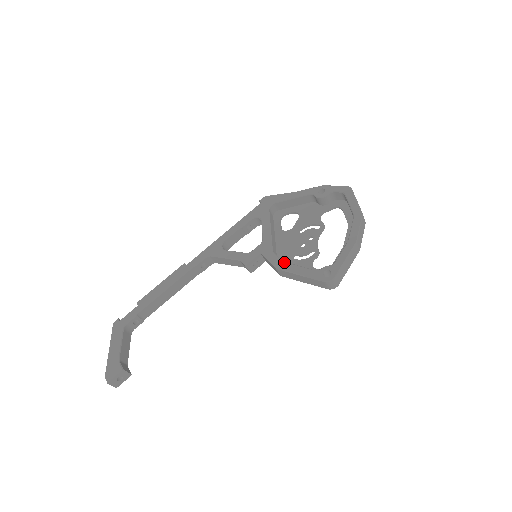
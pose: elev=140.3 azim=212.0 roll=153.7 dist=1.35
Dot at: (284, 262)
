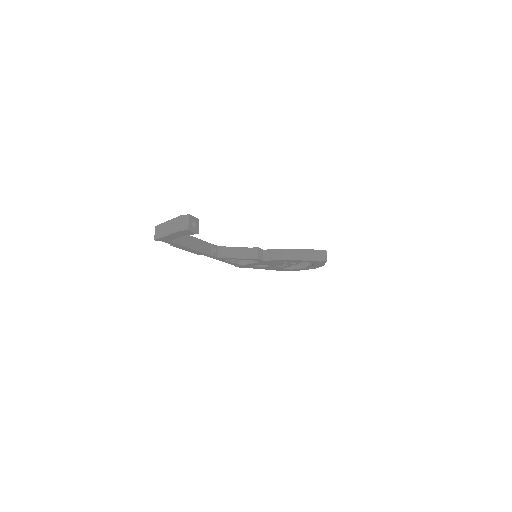
Dot at: occluded
